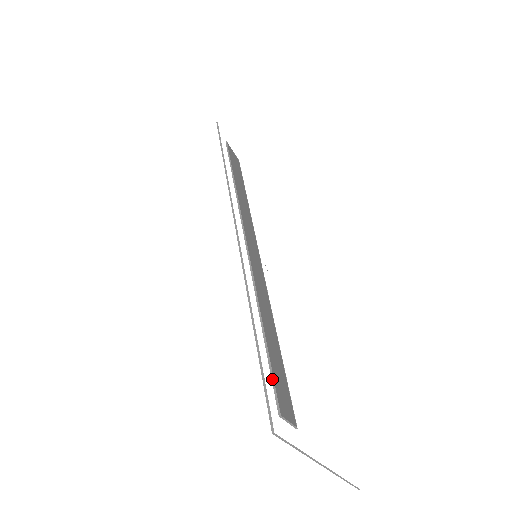
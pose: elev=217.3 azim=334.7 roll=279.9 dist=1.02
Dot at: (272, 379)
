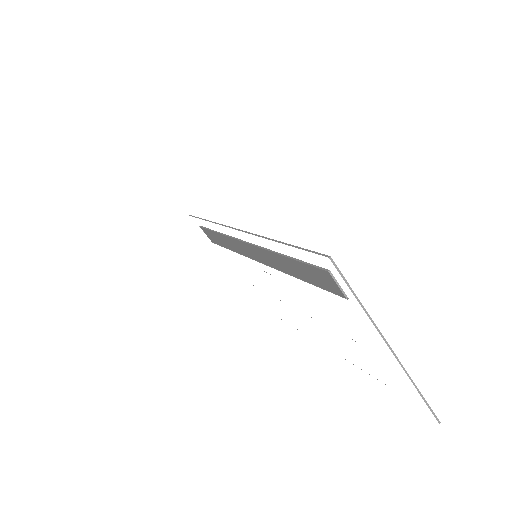
Dot at: (310, 264)
